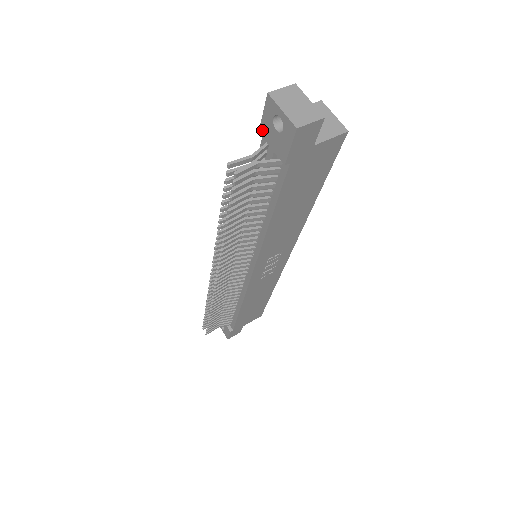
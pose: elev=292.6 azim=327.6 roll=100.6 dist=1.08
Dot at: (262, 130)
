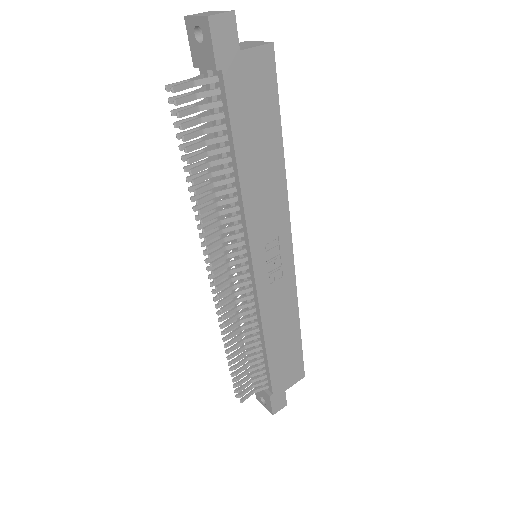
Dot at: (194, 61)
